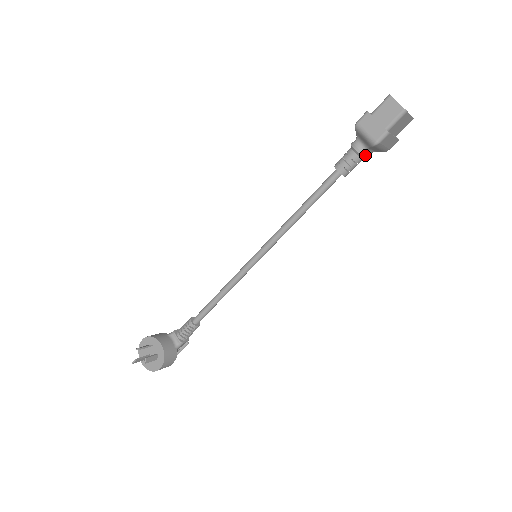
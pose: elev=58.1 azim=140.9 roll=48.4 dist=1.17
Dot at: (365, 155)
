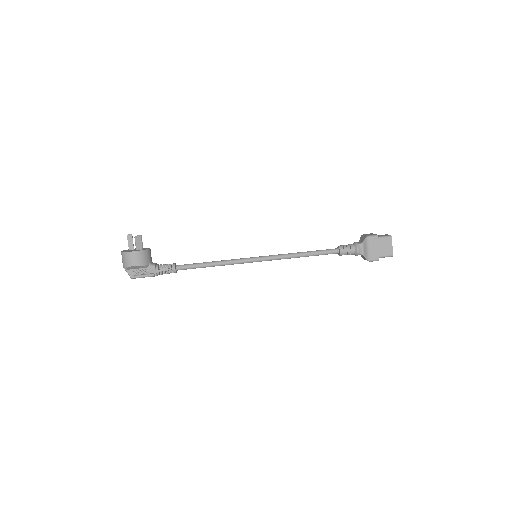
Dot at: (358, 246)
